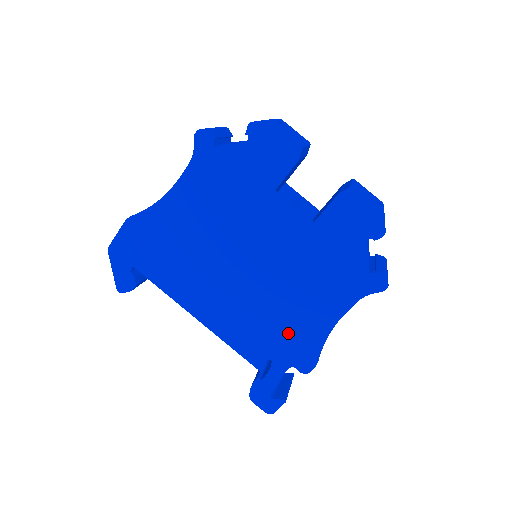
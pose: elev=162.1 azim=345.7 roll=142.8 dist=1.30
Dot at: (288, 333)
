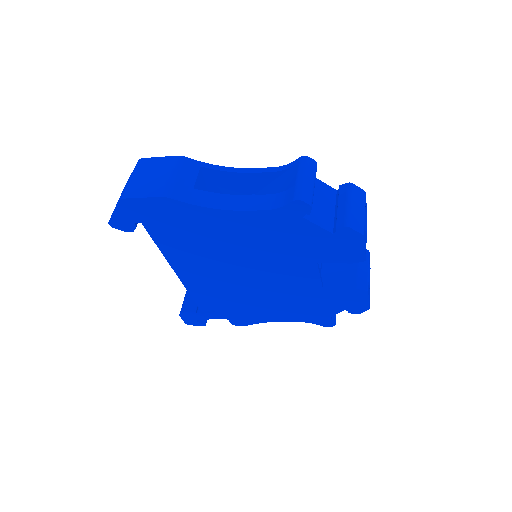
Dot at: (242, 310)
